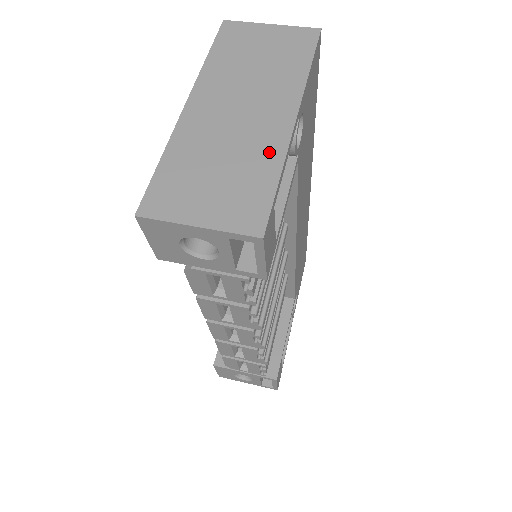
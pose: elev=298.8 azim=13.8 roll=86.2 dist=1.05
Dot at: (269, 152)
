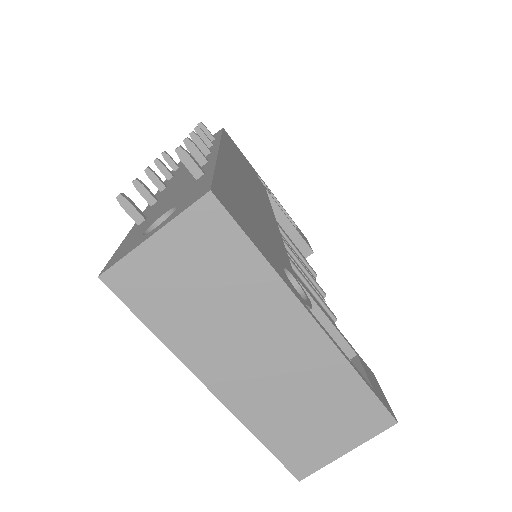
Dot at: (331, 368)
